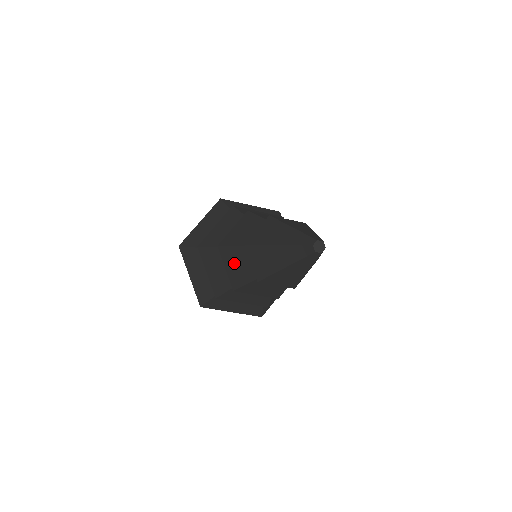
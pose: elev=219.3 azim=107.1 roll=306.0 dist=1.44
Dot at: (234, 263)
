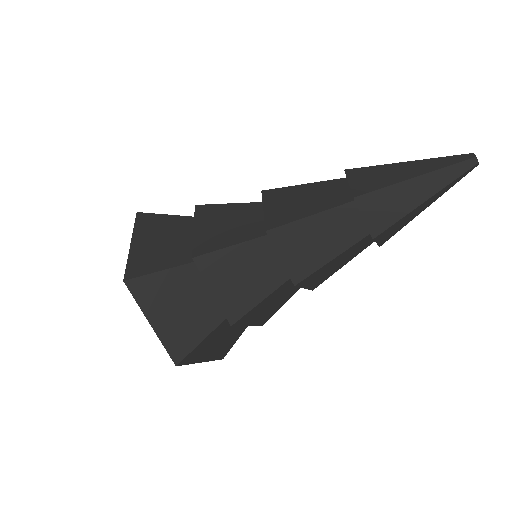
Dot at: (307, 241)
